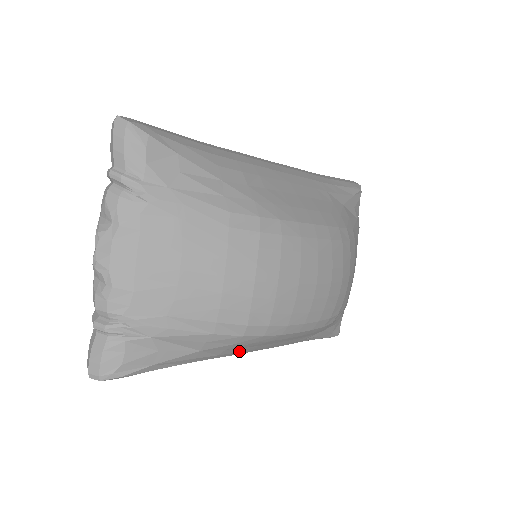
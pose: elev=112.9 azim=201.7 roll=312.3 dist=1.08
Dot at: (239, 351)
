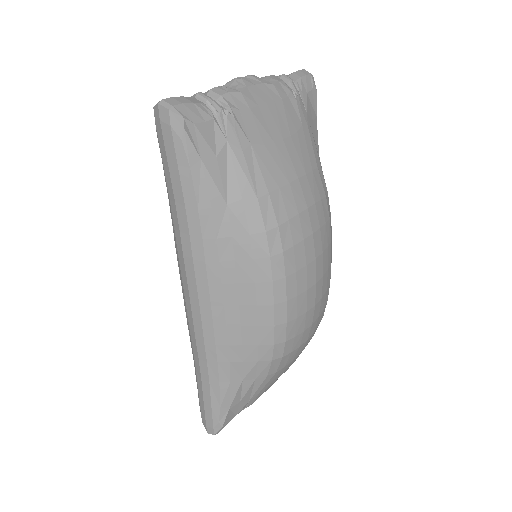
Dot at: (223, 264)
